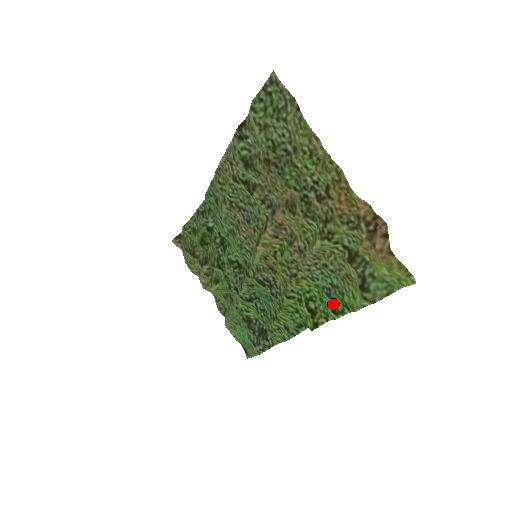
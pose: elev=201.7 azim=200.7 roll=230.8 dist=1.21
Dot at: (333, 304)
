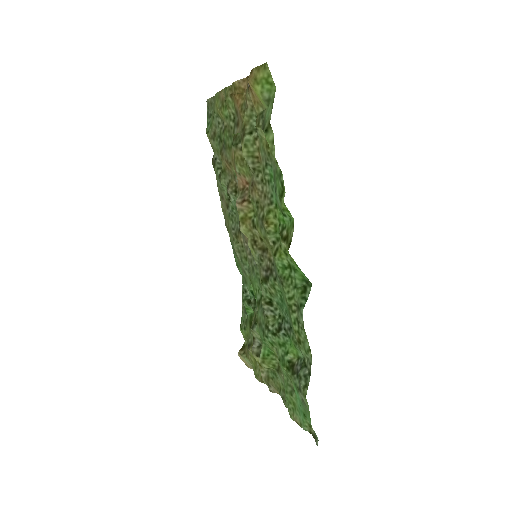
Dot at: (278, 192)
